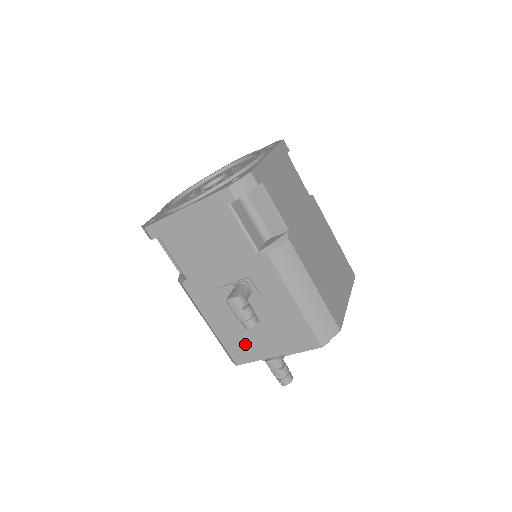
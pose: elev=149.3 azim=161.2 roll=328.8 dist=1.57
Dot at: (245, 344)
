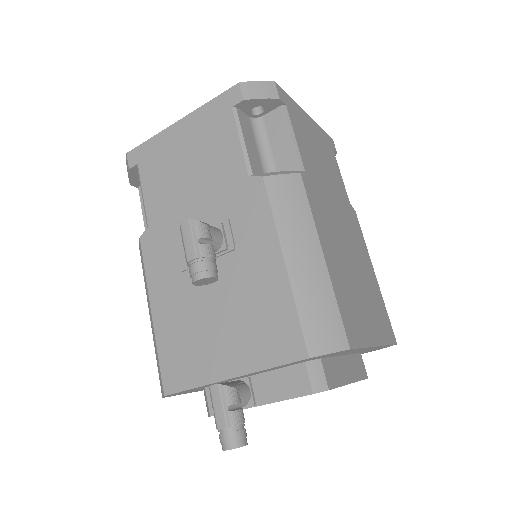
Dot at: (189, 349)
